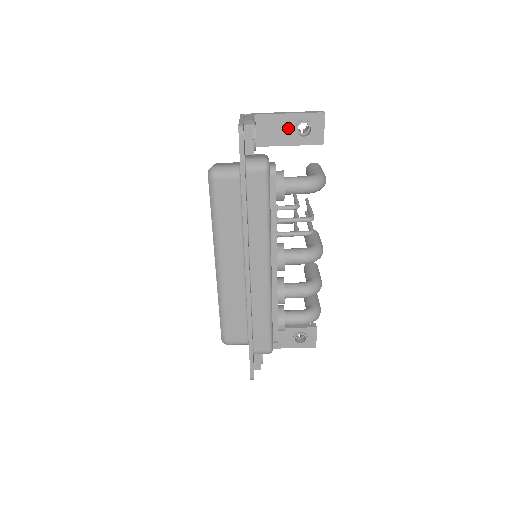
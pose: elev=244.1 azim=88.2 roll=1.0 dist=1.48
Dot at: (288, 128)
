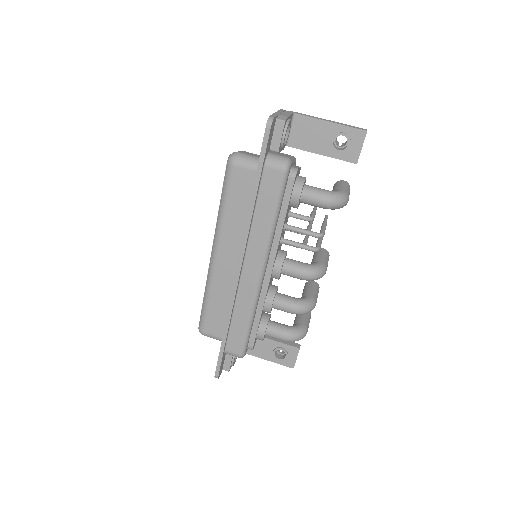
Dot at: (325, 136)
